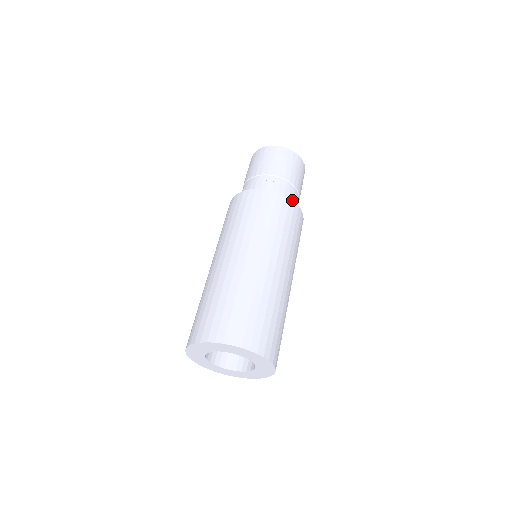
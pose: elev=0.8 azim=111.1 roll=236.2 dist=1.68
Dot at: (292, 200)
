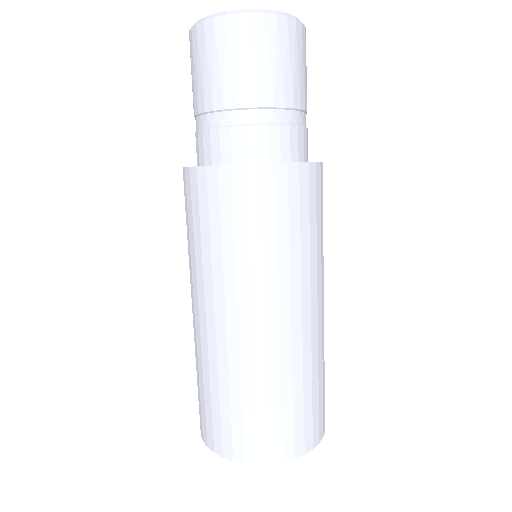
Dot at: (321, 163)
